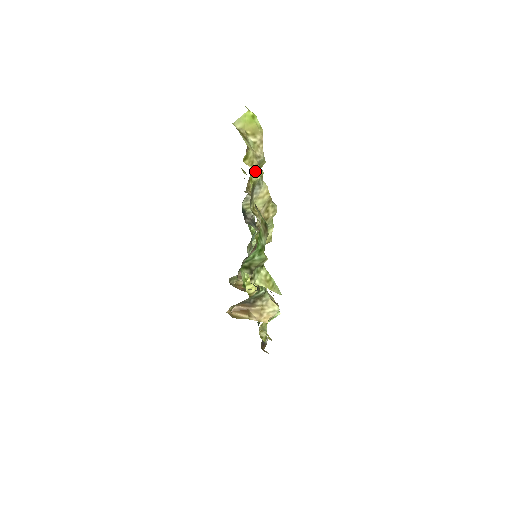
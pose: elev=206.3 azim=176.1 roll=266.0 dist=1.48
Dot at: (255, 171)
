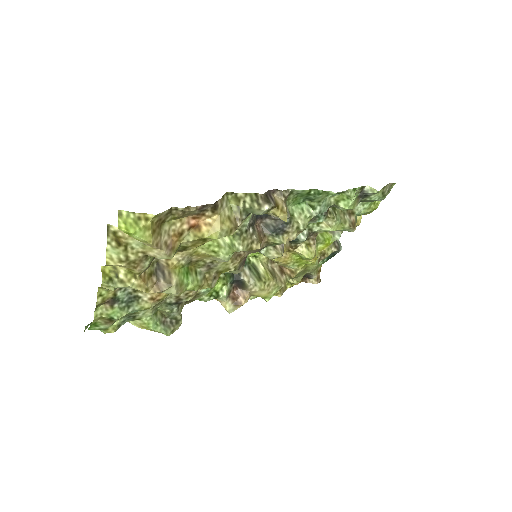
Dot at: (106, 285)
